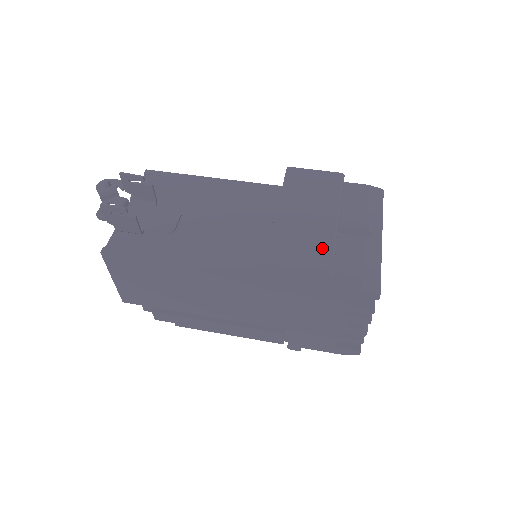
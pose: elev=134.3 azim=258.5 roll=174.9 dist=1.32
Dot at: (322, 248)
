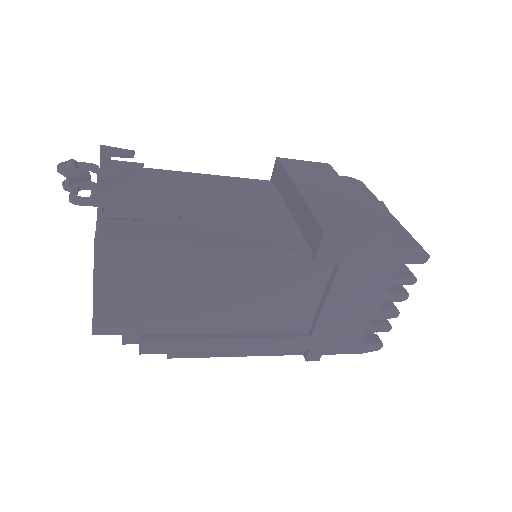
Dot at: (364, 215)
